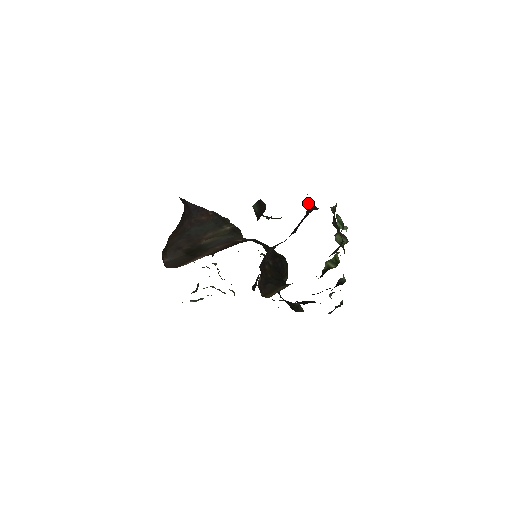
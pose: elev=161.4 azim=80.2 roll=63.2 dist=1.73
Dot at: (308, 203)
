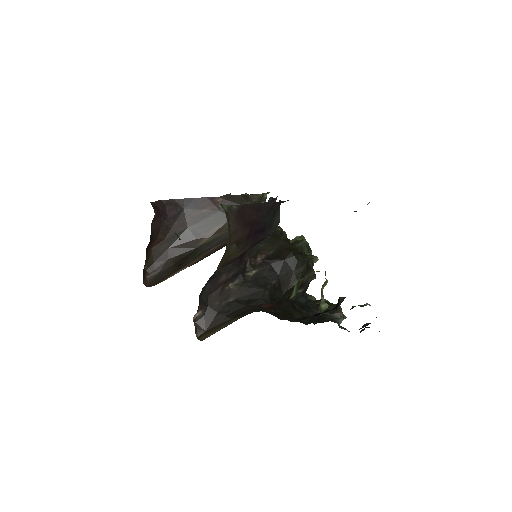
Dot at: (235, 211)
